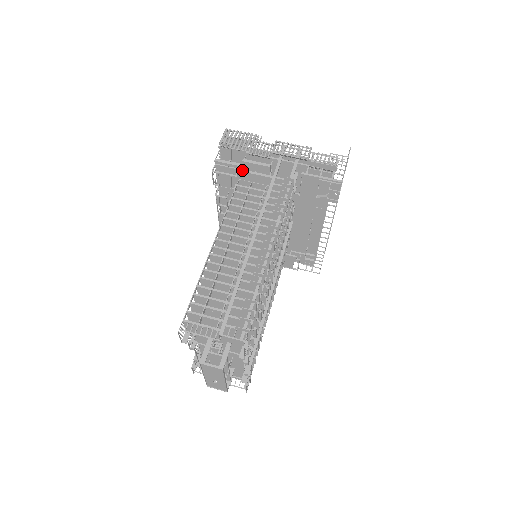
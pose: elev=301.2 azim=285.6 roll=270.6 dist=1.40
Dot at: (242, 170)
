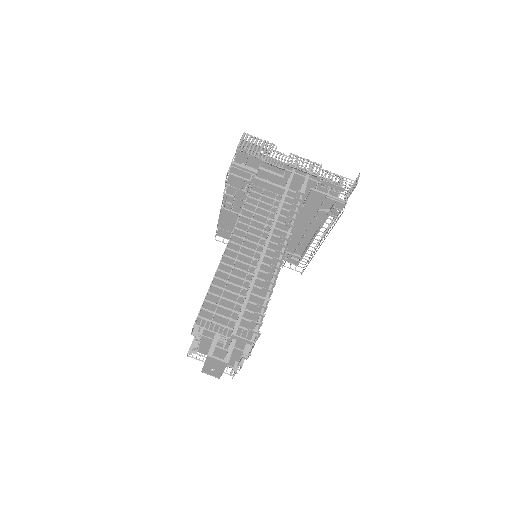
Dot at: (258, 178)
